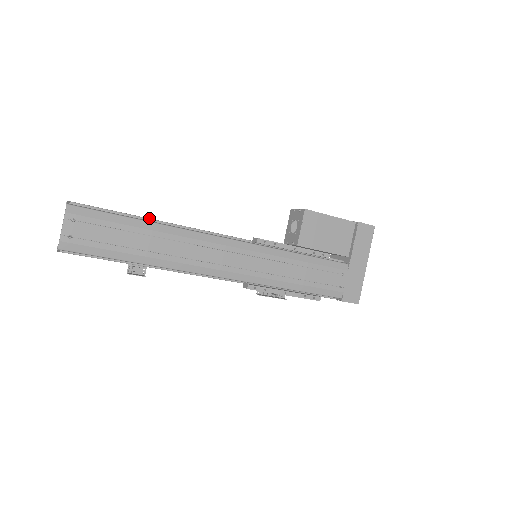
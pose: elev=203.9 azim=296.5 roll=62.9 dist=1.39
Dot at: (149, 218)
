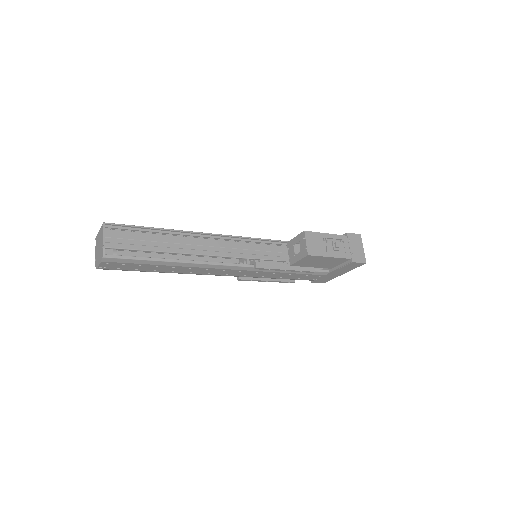
Dot at: (170, 252)
